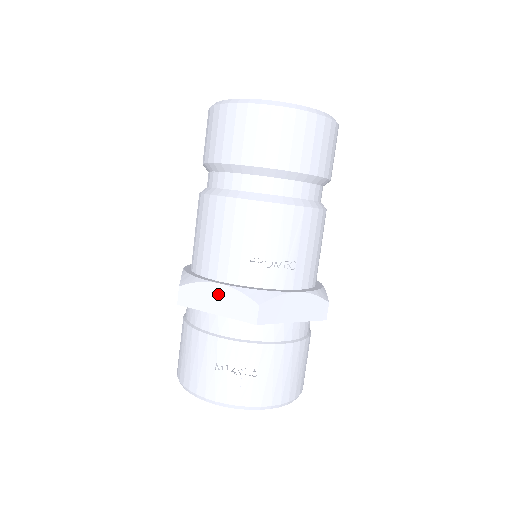
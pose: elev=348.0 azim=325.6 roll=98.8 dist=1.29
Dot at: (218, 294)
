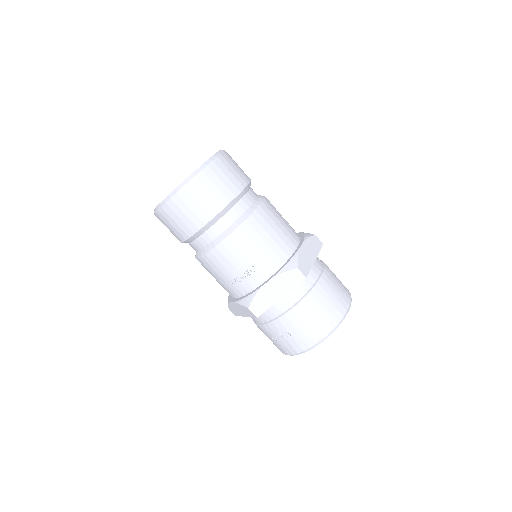
Dot at: (237, 307)
